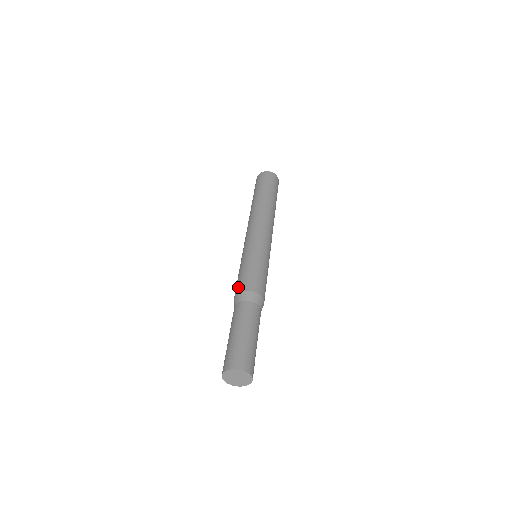
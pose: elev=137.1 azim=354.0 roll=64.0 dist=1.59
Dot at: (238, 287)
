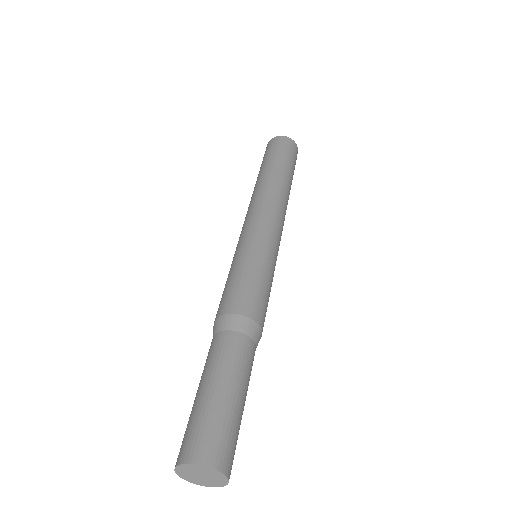
Dot at: (241, 303)
